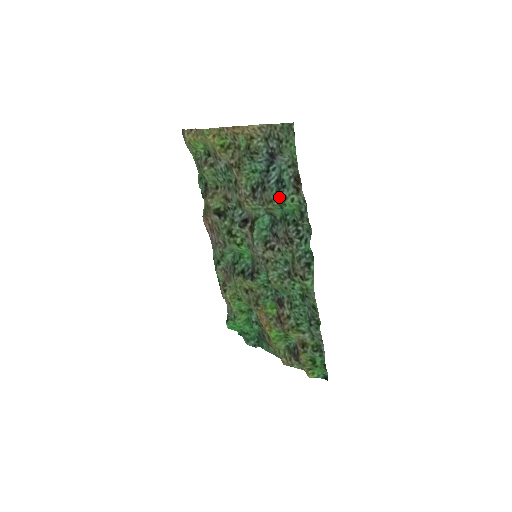
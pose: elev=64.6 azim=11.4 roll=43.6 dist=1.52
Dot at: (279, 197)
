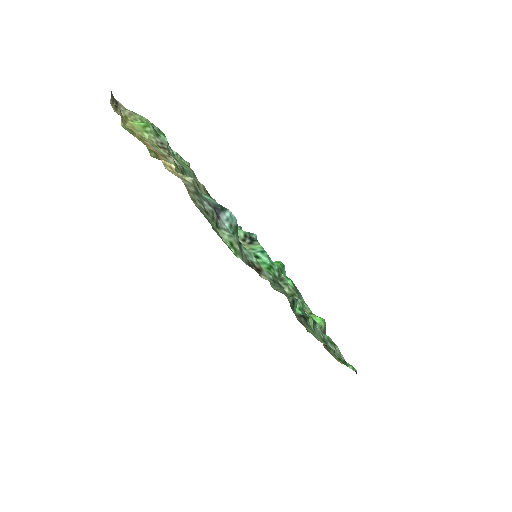
Dot at: occluded
